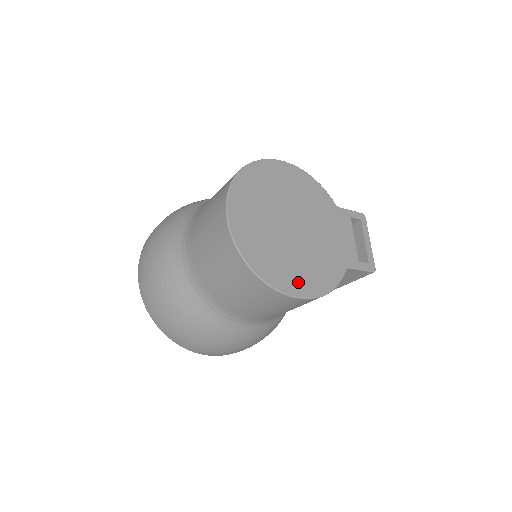
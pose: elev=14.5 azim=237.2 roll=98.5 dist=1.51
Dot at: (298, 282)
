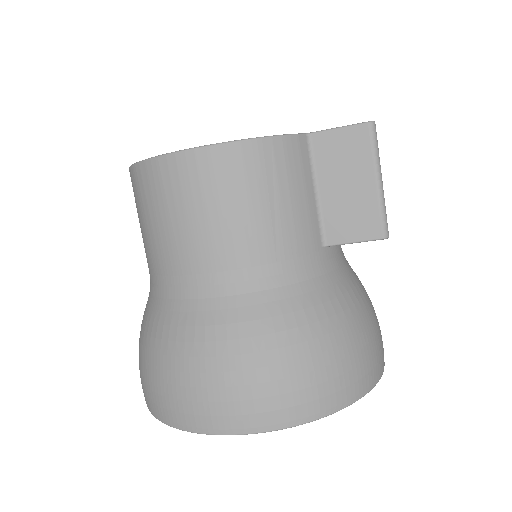
Dot at: occluded
